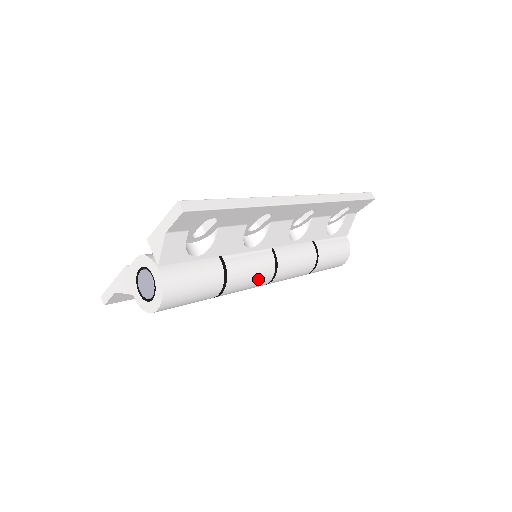
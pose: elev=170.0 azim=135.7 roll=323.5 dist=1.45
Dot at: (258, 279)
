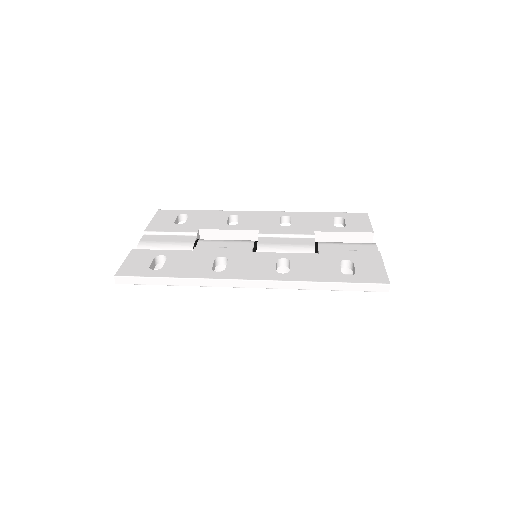
Dot at: occluded
